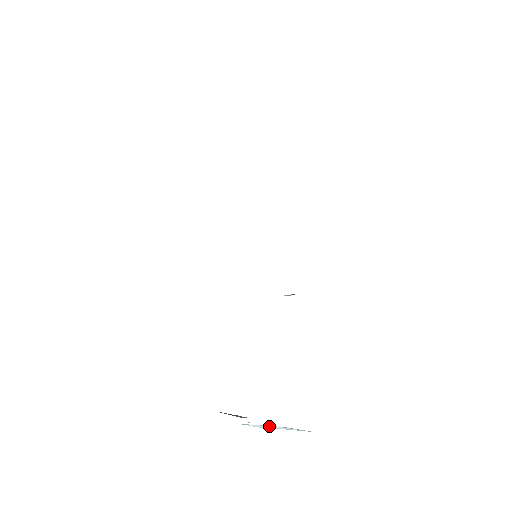
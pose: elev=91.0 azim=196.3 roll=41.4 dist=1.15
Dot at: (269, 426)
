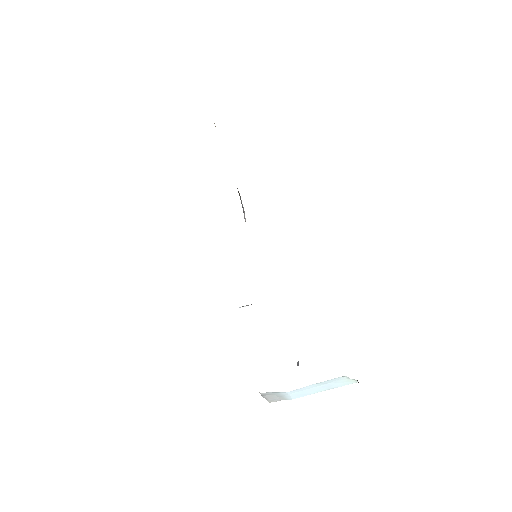
Dot at: (319, 387)
